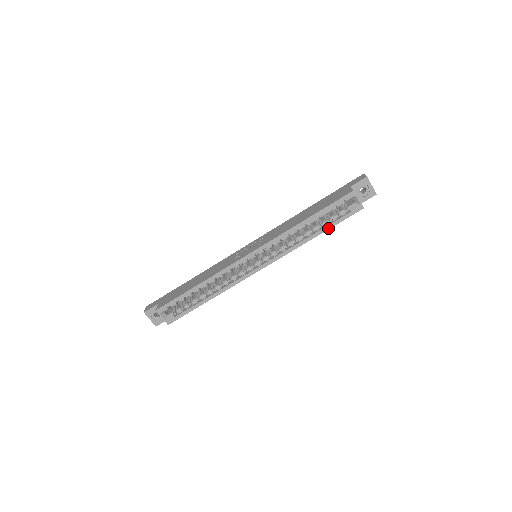
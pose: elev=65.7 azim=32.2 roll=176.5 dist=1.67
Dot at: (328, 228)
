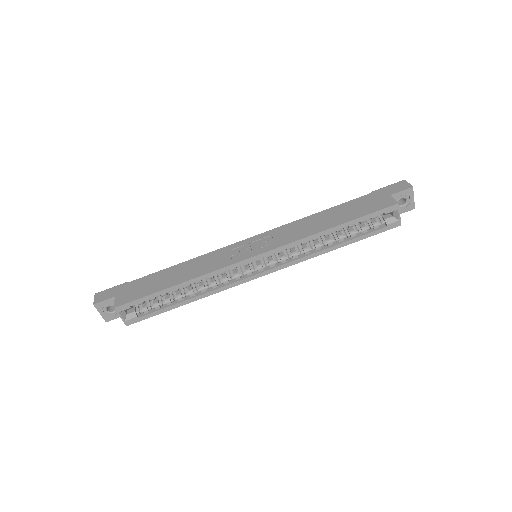
Dot at: (355, 241)
